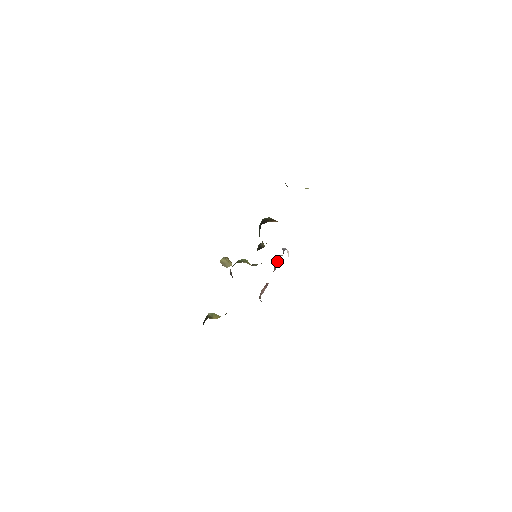
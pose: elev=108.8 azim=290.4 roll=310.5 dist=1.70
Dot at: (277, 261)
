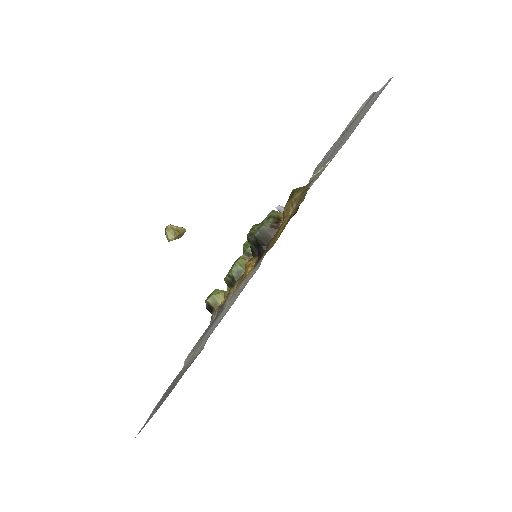
Dot at: occluded
